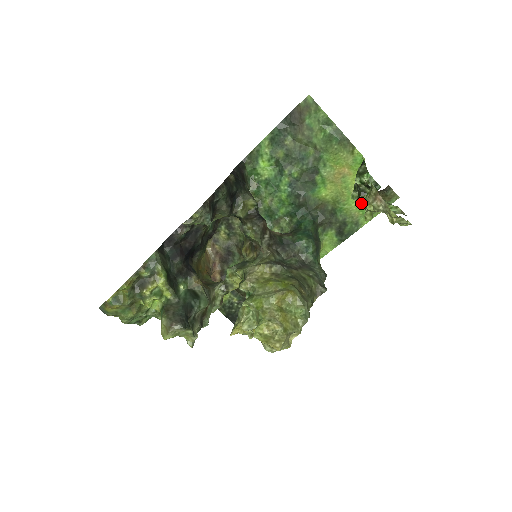
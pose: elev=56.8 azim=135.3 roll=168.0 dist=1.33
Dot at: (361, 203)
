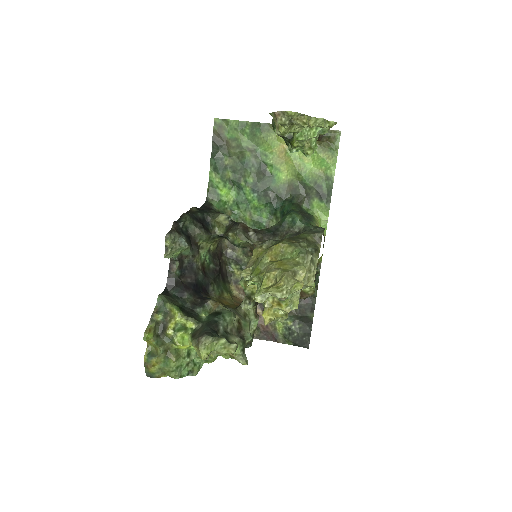
Dot at: (301, 150)
